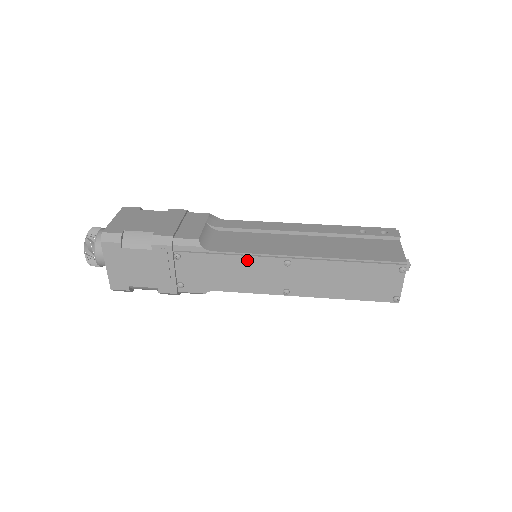
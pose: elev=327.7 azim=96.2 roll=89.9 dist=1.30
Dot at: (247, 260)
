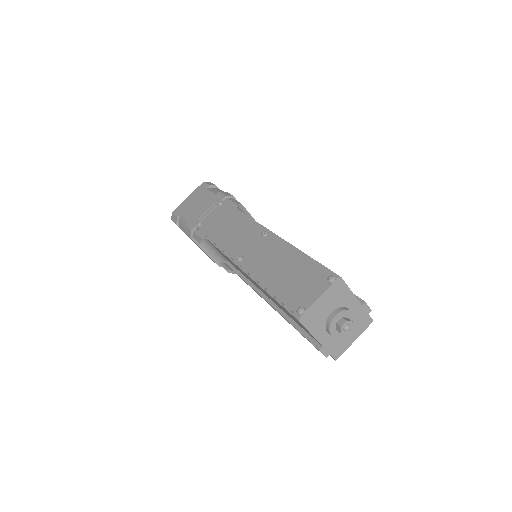
Dot at: (247, 222)
